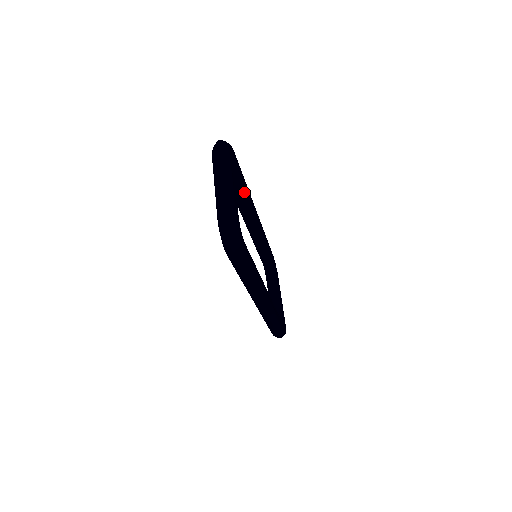
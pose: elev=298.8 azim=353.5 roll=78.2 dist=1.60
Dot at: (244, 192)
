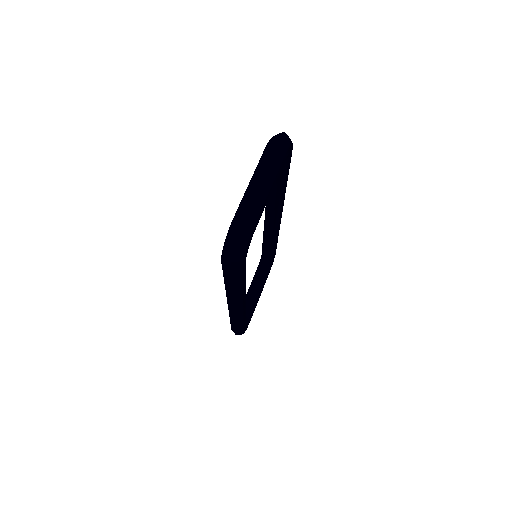
Dot at: (280, 191)
